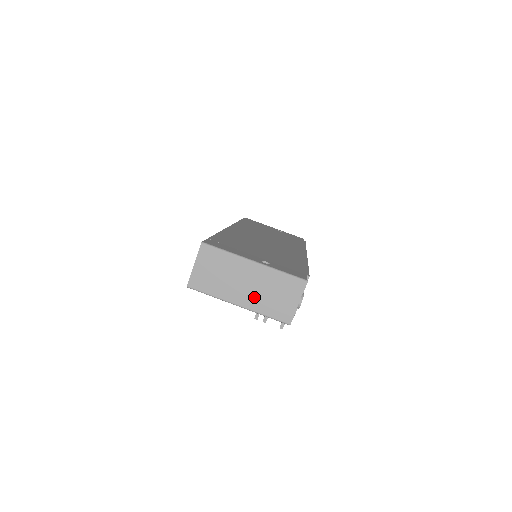
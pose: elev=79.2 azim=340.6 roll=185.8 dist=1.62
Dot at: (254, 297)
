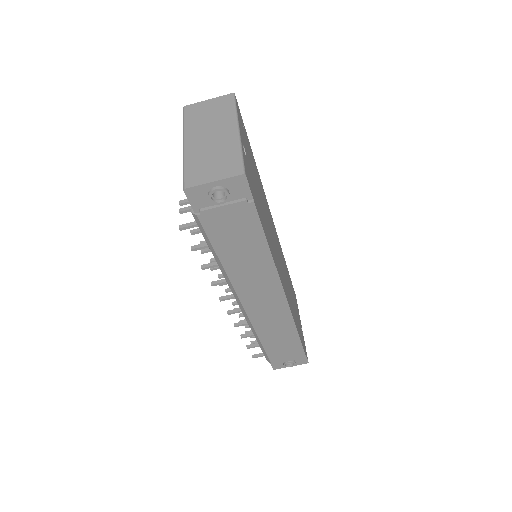
Dot at: (200, 148)
